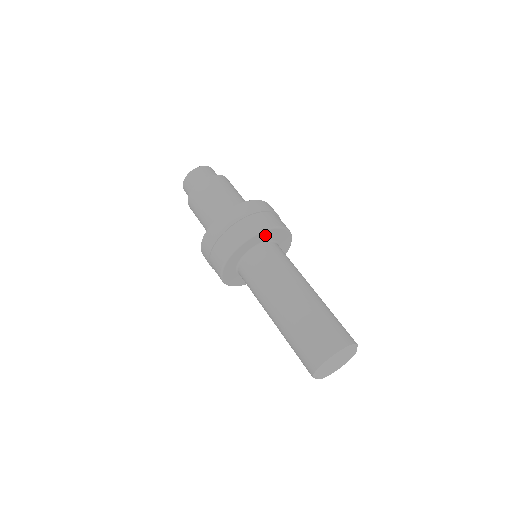
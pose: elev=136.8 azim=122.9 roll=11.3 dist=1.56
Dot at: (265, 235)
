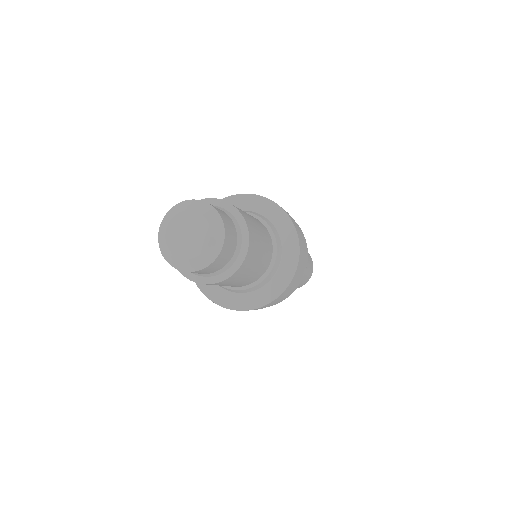
Dot at: occluded
